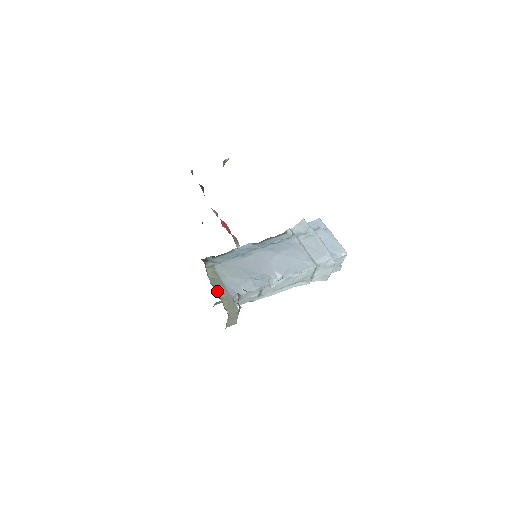
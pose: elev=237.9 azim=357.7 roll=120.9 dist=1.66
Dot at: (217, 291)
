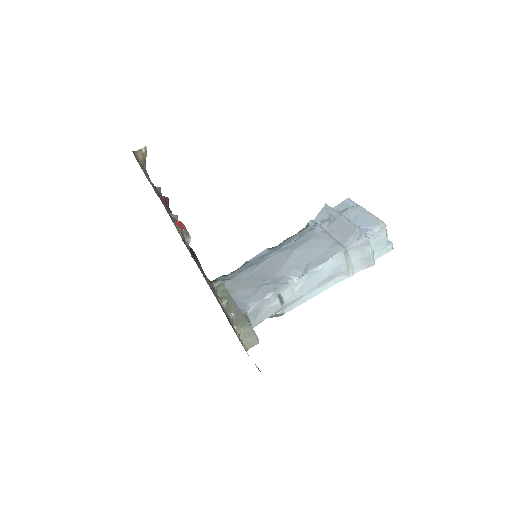
Dot at: (226, 309)
